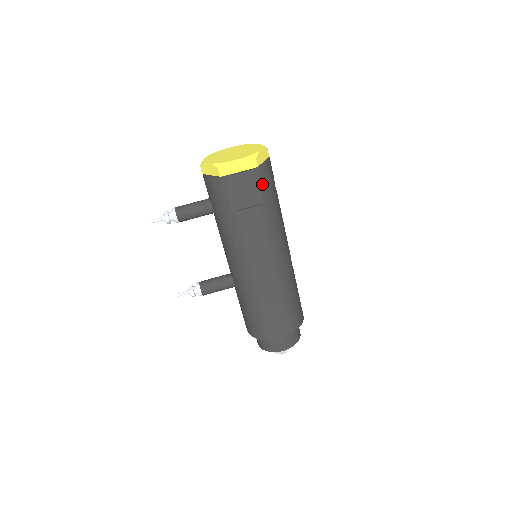
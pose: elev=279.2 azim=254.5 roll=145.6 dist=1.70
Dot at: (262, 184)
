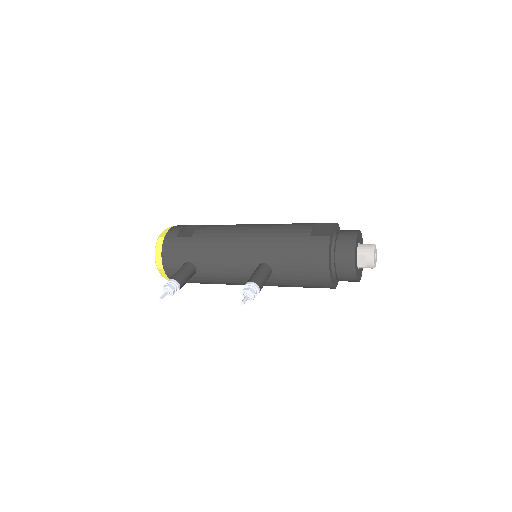
Dot at: occluded
